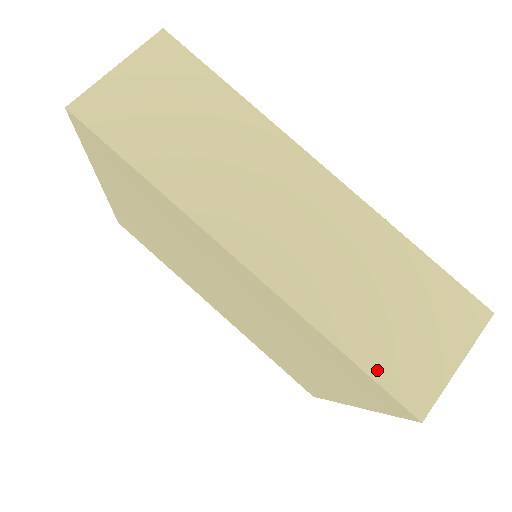
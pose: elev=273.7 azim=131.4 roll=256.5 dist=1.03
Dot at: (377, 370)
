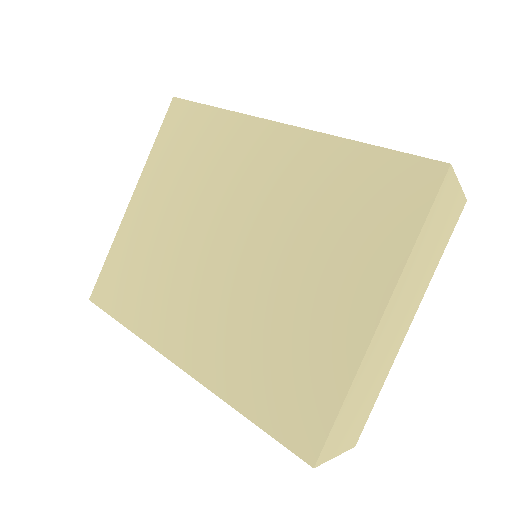
Dot at: (399, 154)
